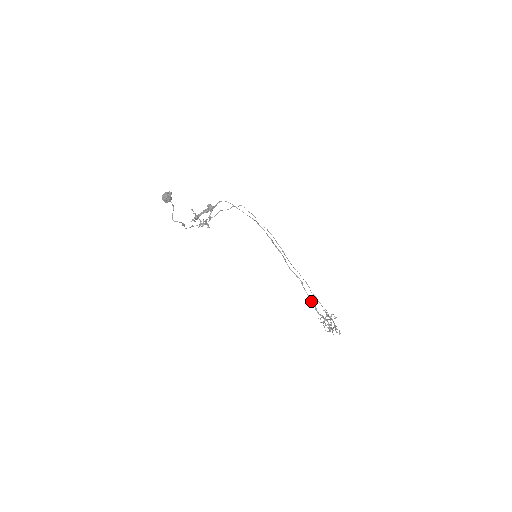
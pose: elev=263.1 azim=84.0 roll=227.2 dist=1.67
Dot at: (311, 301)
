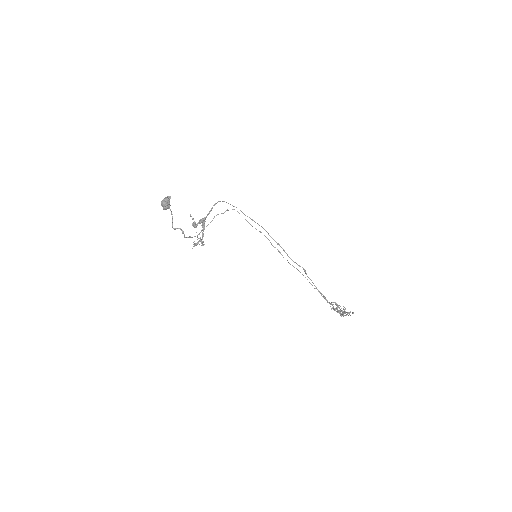
Dot at: occluded
